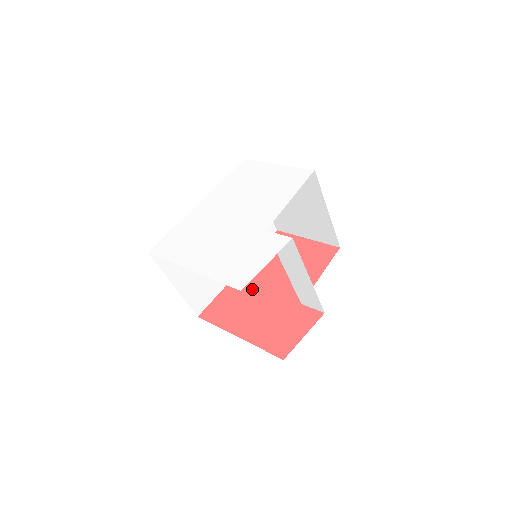
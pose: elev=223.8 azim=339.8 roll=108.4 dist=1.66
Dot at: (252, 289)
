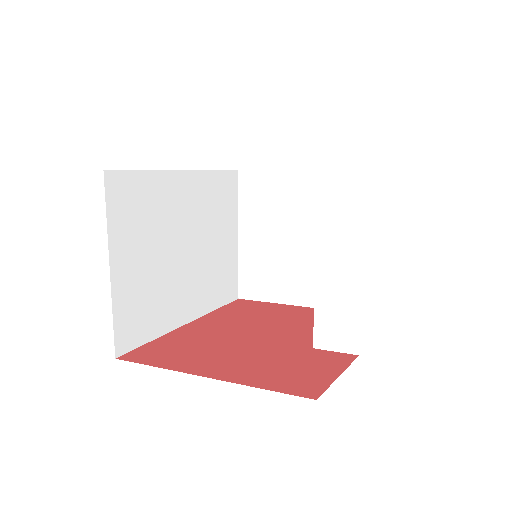
Dot at: (218, 335)
